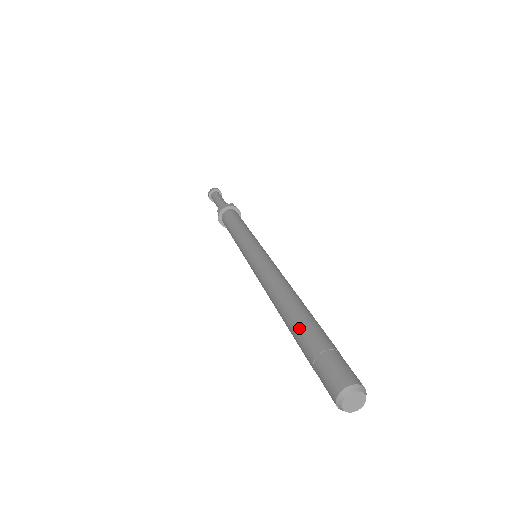
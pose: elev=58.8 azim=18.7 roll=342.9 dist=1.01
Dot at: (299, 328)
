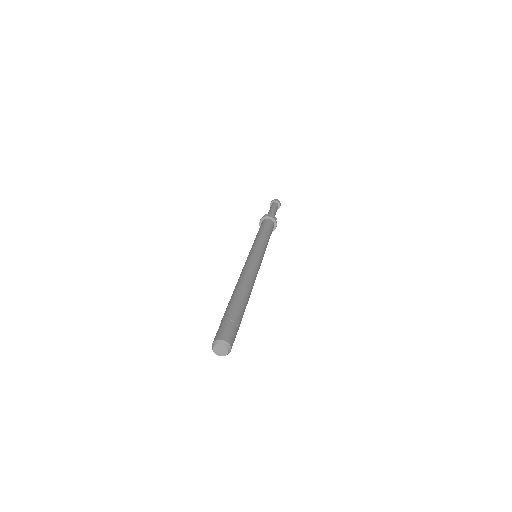
Dot at: occluded
